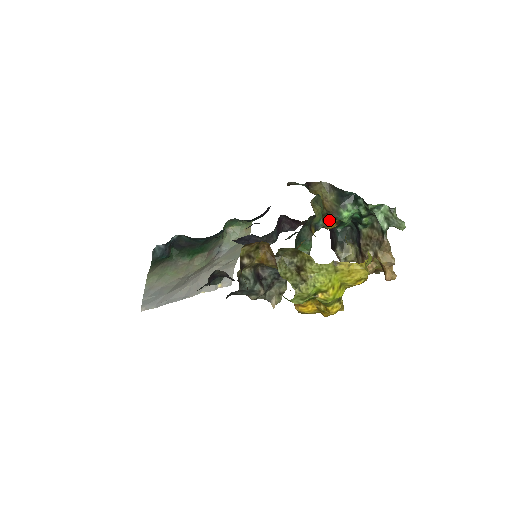
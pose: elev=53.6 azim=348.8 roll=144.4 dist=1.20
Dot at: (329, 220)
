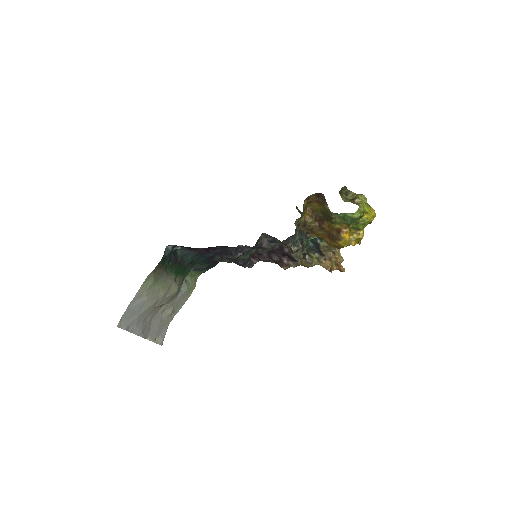
Dot at: occluded
